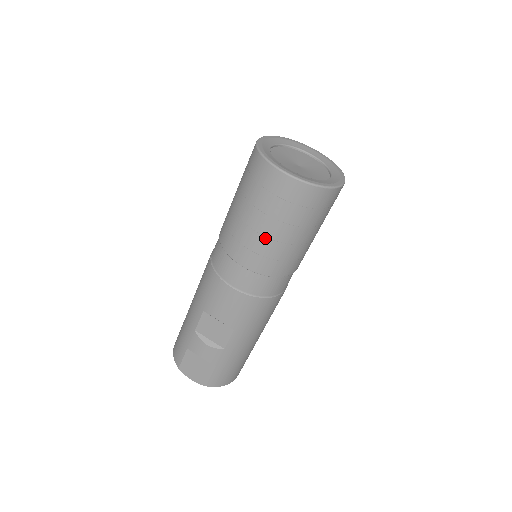
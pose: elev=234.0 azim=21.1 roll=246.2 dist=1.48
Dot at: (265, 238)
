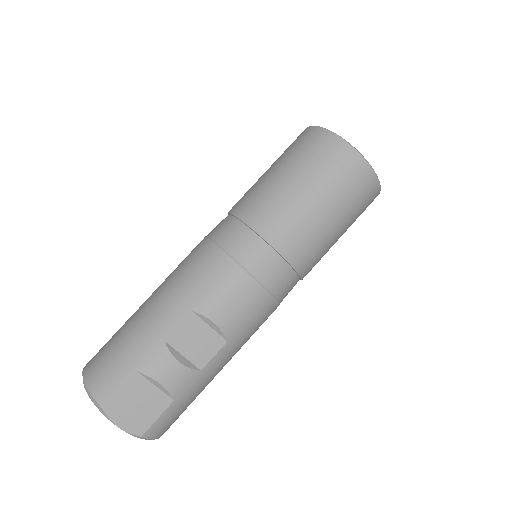
Dot at: (318, 223)
